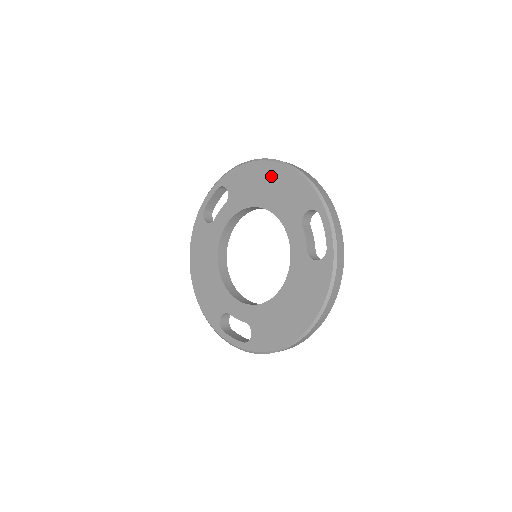
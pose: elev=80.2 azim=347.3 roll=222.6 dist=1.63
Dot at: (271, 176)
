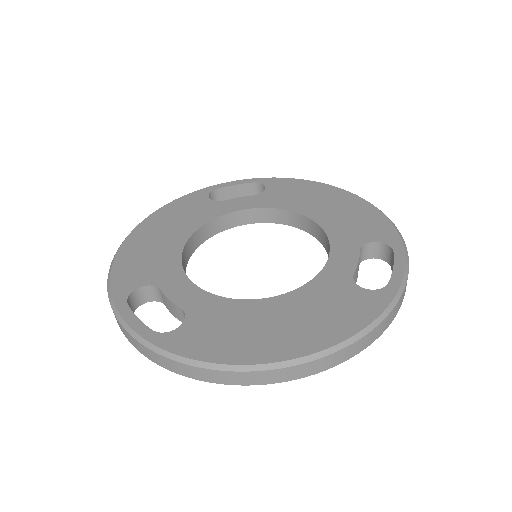
Dot at: (339, 200)
